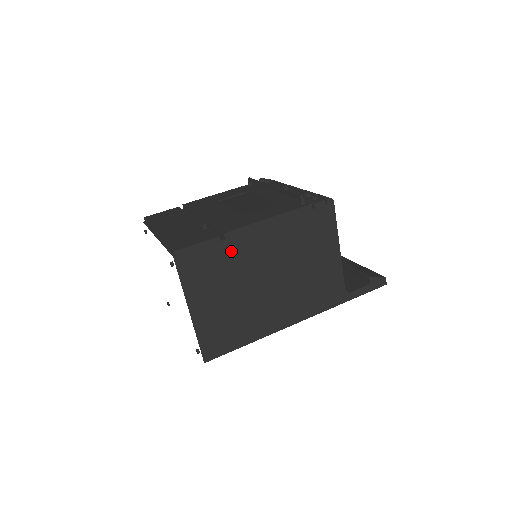
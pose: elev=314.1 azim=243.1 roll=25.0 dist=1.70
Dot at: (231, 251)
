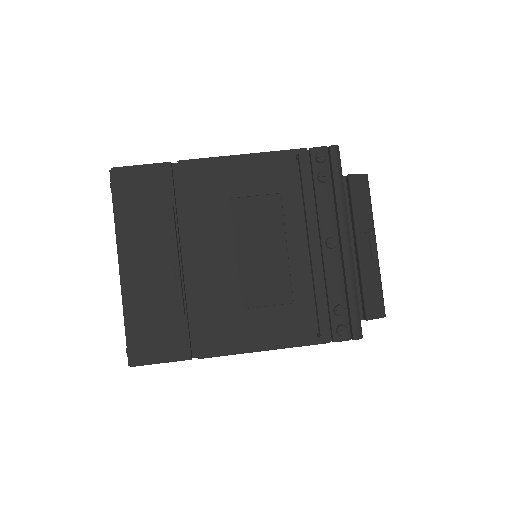
Dot at: occluded
